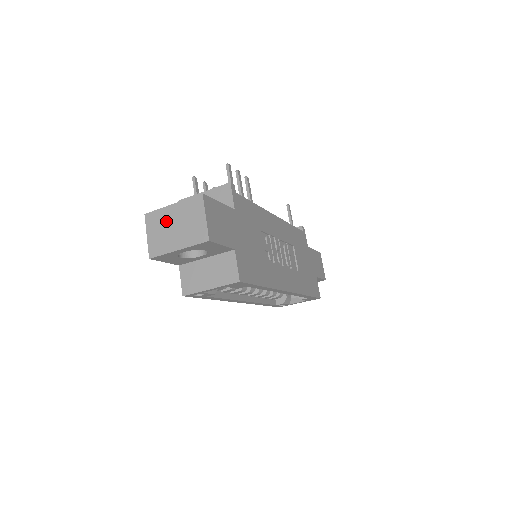
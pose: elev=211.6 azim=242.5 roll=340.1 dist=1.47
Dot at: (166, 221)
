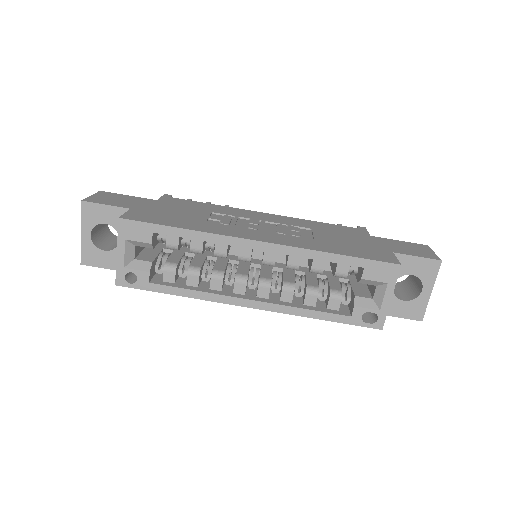
Dot at: occluded
